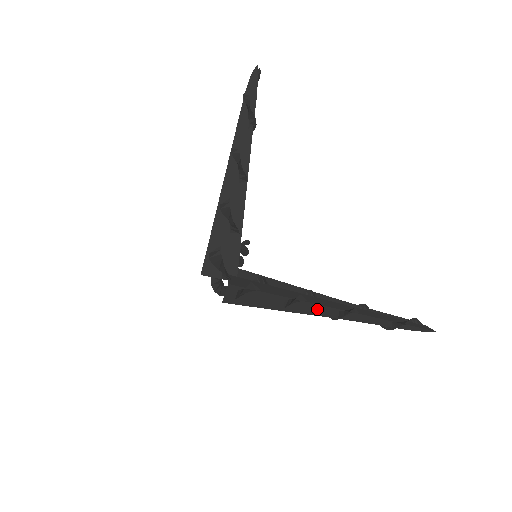
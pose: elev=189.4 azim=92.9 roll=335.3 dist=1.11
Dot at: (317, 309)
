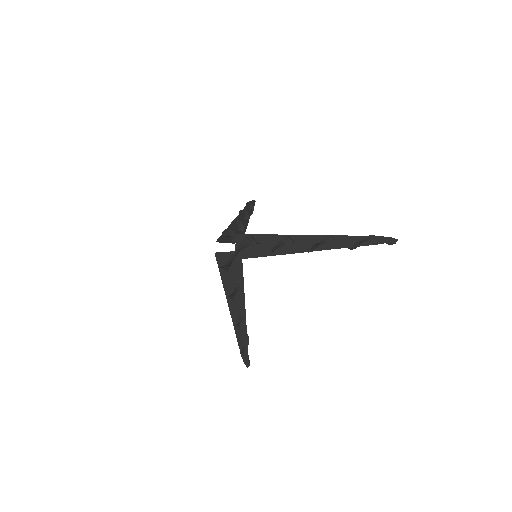
Dot at: (305, 242)
